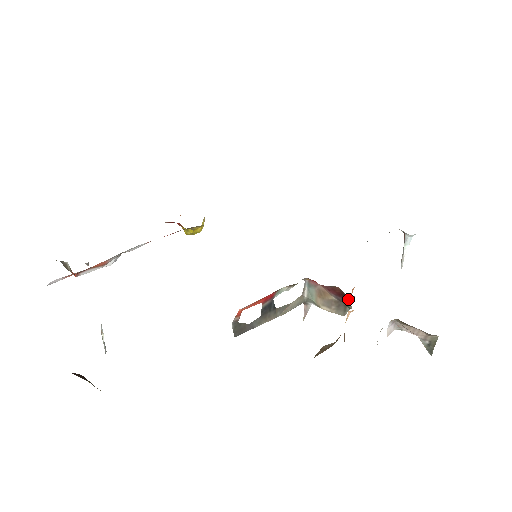
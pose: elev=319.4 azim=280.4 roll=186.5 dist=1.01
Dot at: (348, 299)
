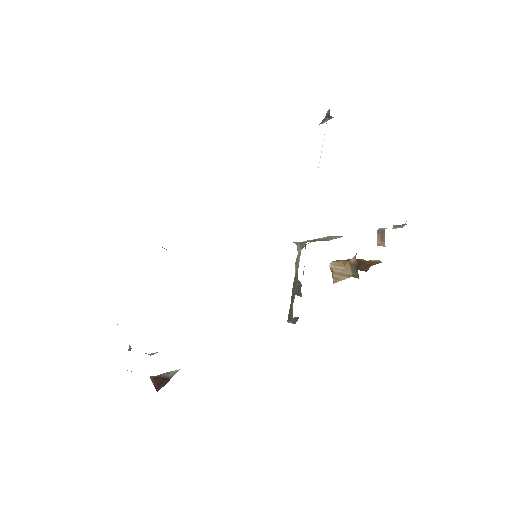
Dot at: occluded
